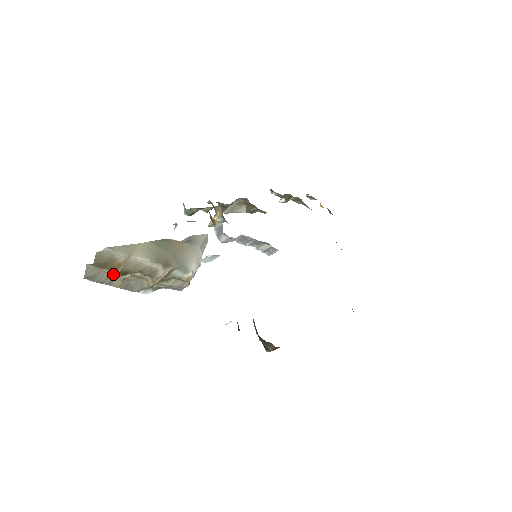
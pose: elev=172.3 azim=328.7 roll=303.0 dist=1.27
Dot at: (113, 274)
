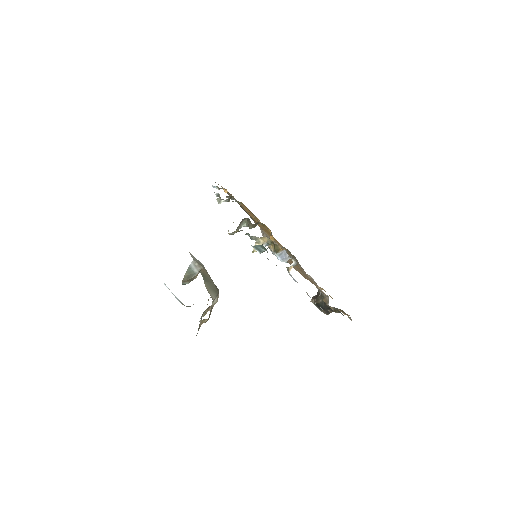
Dot at: (206, 321)
